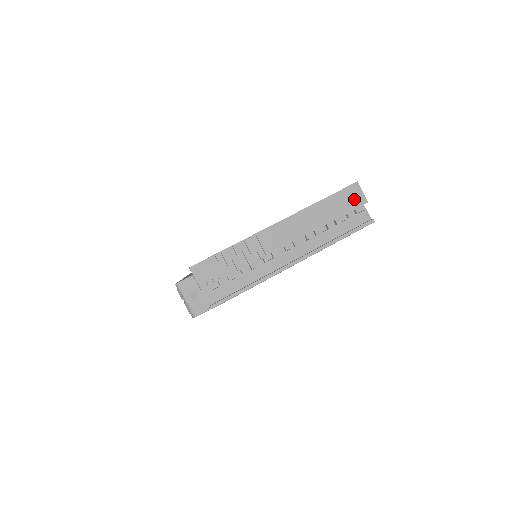
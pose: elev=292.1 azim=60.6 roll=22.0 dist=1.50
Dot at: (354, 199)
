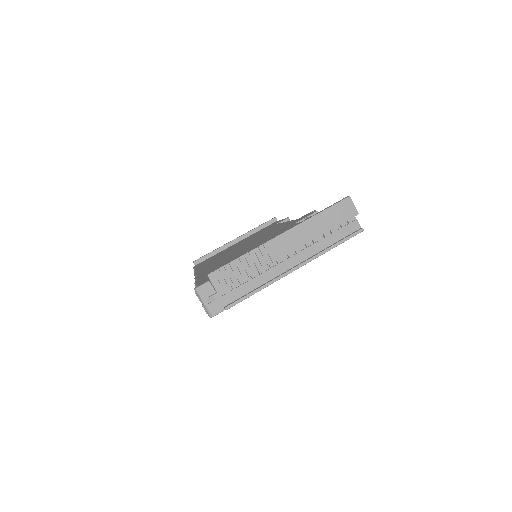
Dot at: (347, 211)
